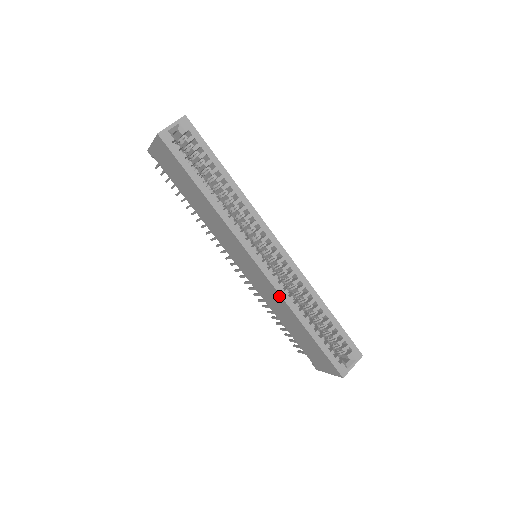
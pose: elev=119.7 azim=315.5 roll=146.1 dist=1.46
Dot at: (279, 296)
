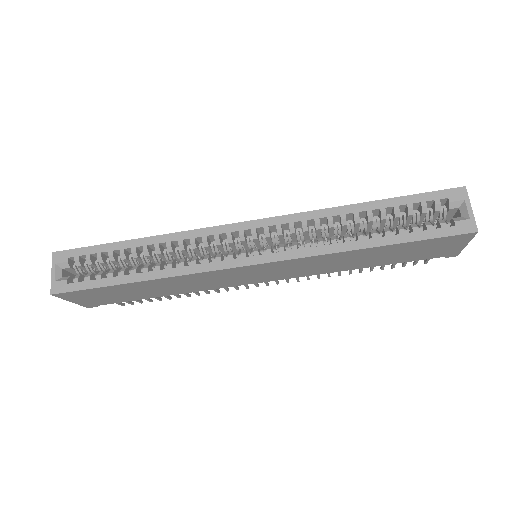
Dot at: (309, 259)
